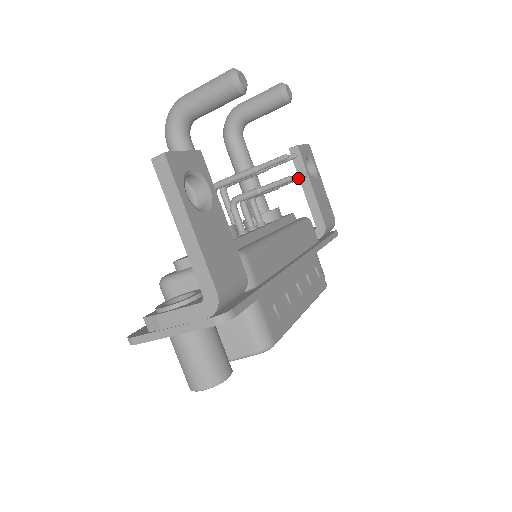
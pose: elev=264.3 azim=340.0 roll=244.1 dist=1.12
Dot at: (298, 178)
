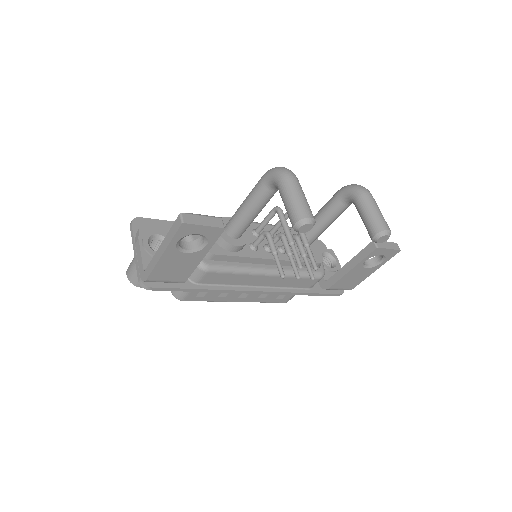
Dot at: (297, 278)
